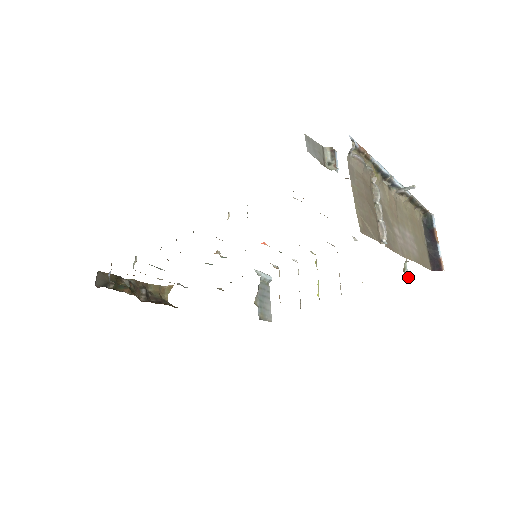
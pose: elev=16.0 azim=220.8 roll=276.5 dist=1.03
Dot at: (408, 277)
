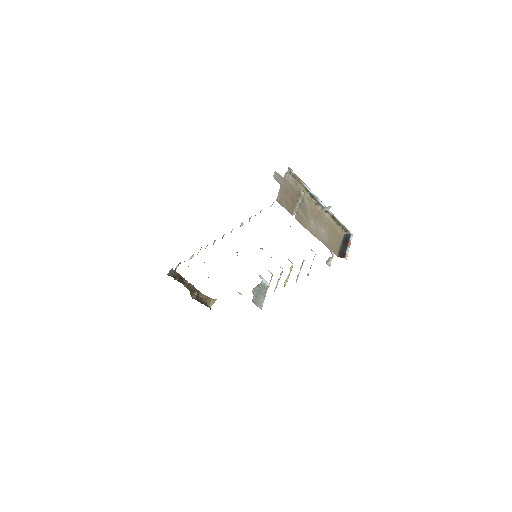
Dot at: (329, 265)
